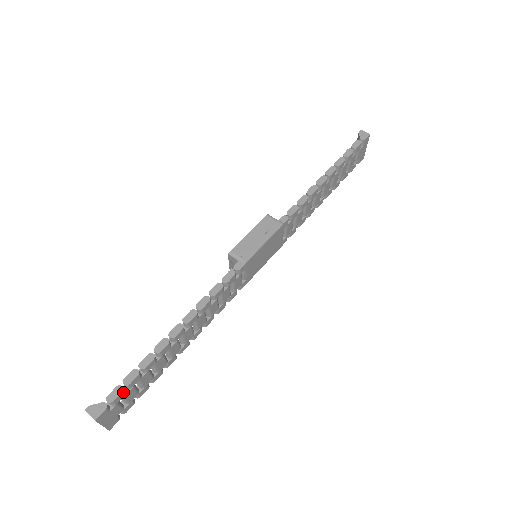
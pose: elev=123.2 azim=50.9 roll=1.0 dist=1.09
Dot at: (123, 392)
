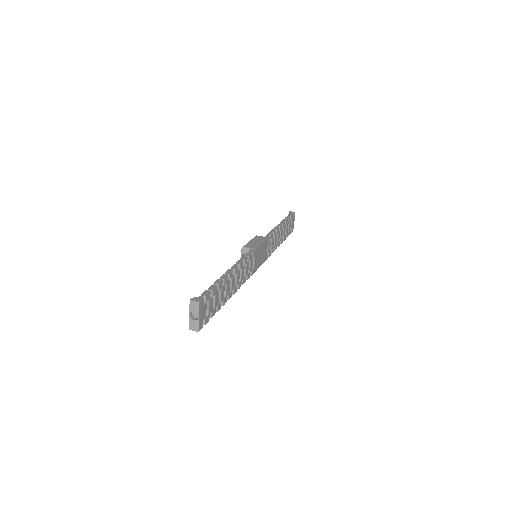
Dot at: (210, 294)
